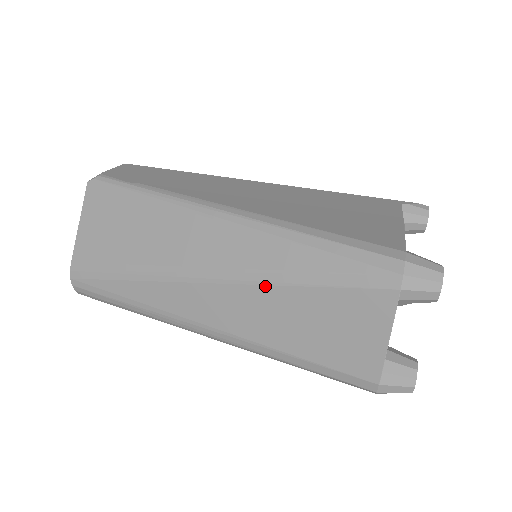
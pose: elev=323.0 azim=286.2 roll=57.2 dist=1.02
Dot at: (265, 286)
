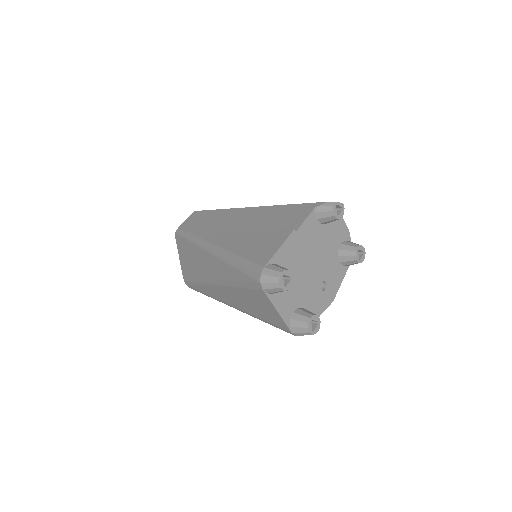
Dot at: (231, 288)
